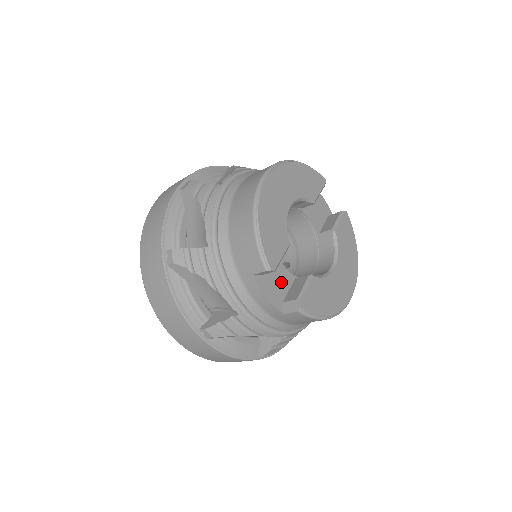
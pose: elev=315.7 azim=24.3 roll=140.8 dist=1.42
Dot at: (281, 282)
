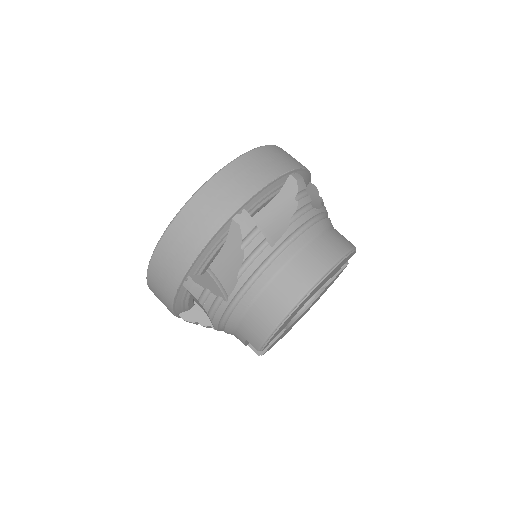
Dot at: occluded
